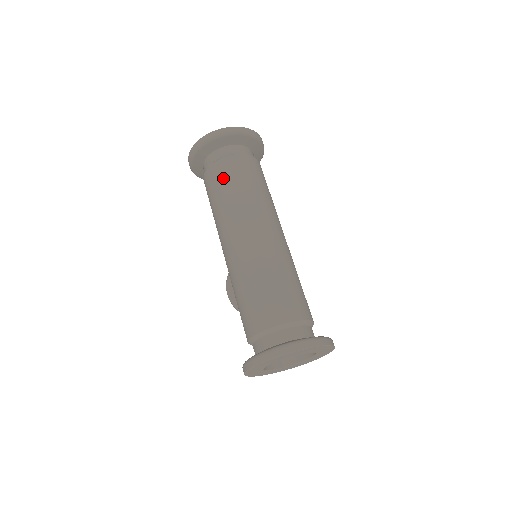
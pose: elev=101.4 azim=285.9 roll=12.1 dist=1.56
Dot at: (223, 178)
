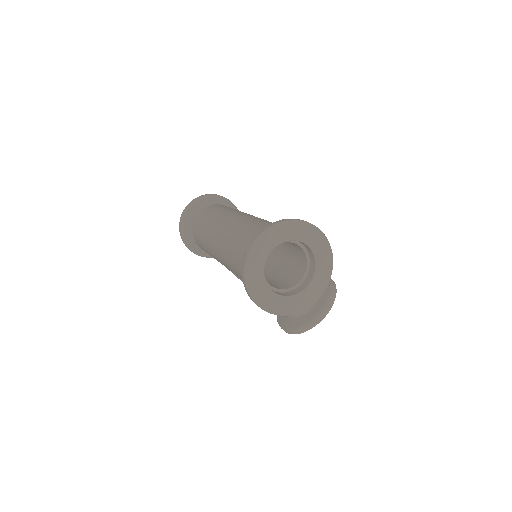
Dot at: (199, 224)
